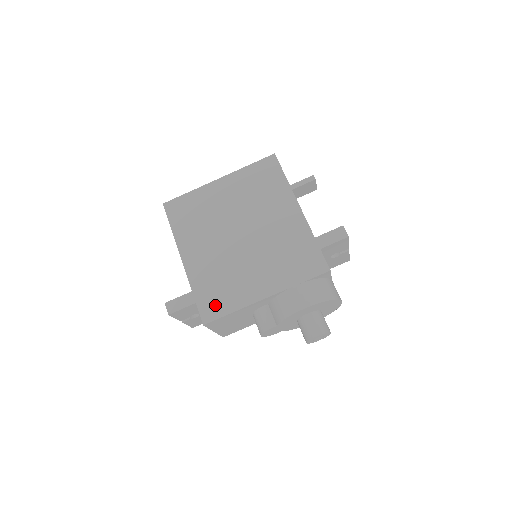
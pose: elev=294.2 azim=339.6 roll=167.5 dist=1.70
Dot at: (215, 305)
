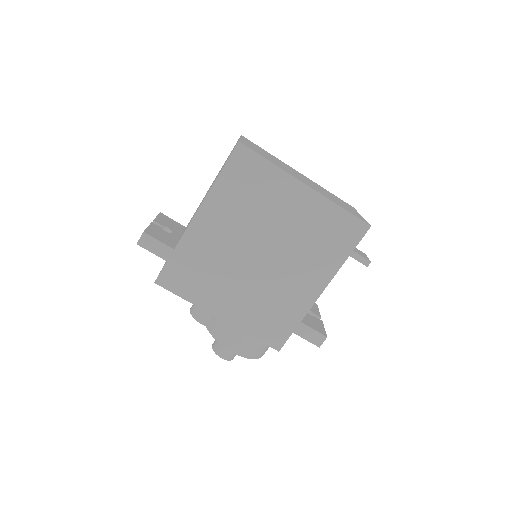
Dot at: (179, 280)
